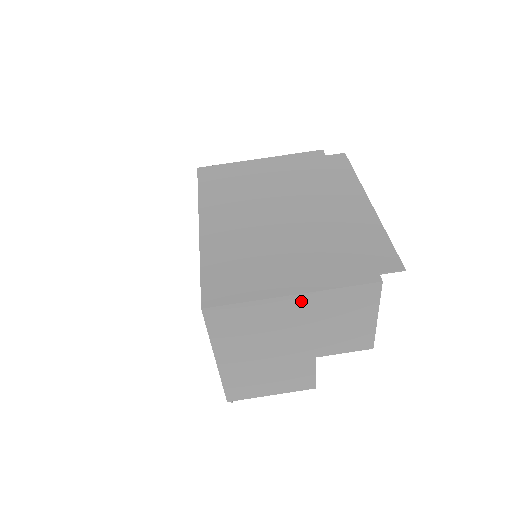
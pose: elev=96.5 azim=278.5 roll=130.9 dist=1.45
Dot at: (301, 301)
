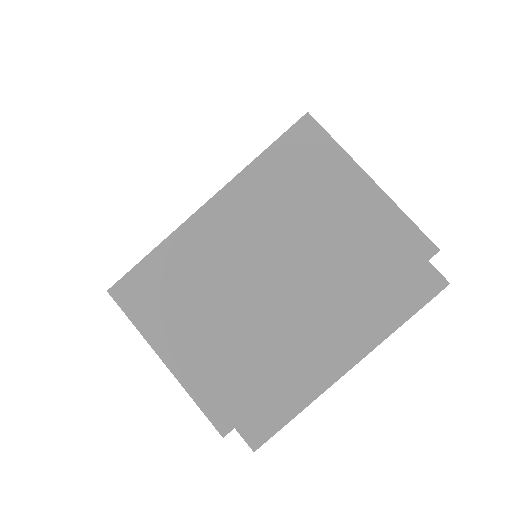
Dot at: occluded
